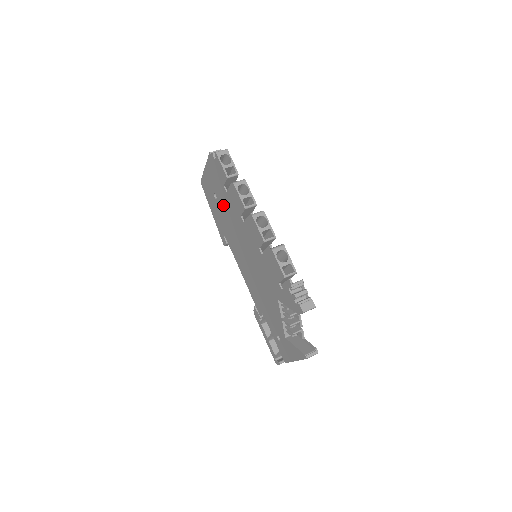
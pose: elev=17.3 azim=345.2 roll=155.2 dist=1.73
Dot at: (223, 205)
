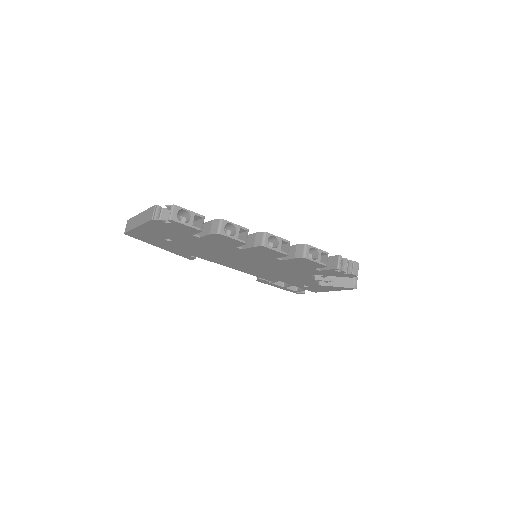
Dot at: (190, 244)
